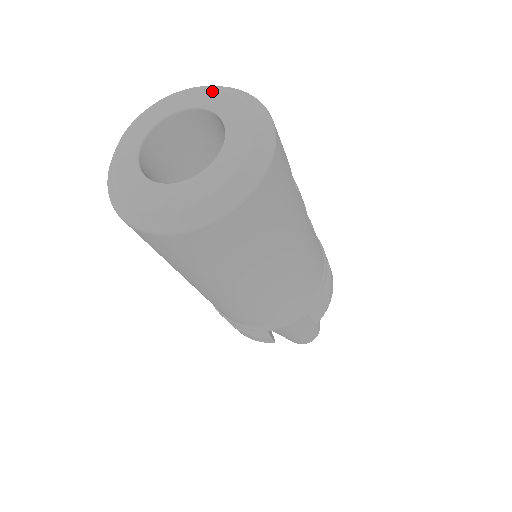
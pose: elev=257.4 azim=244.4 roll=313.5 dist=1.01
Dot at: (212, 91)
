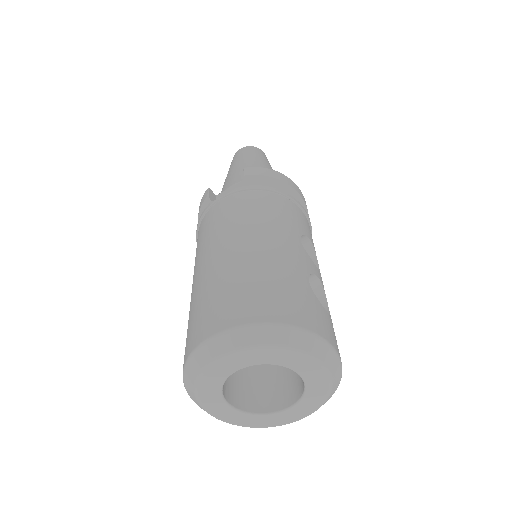
Dot at: (281, 352)
